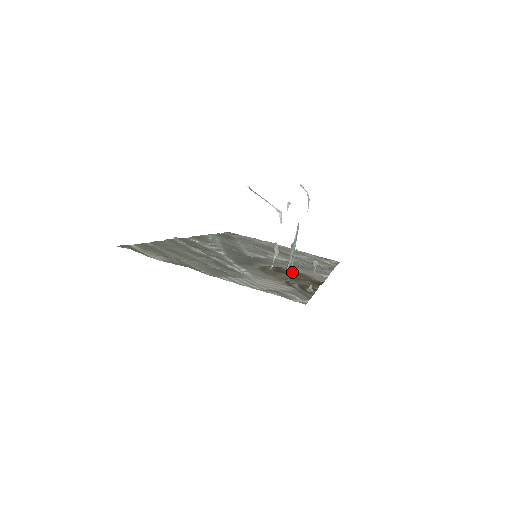
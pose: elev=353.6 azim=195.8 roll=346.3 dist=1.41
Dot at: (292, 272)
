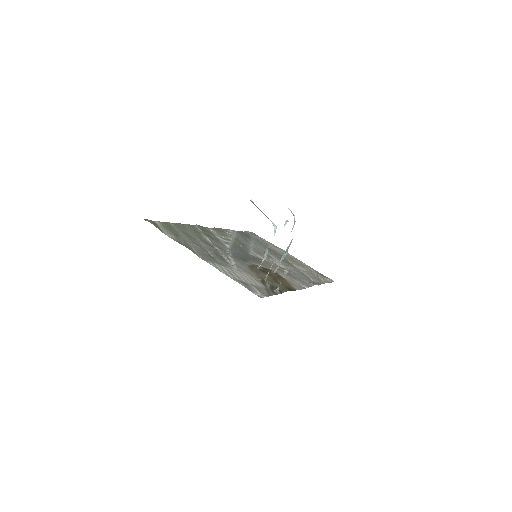
Dot at: (276, 276)
